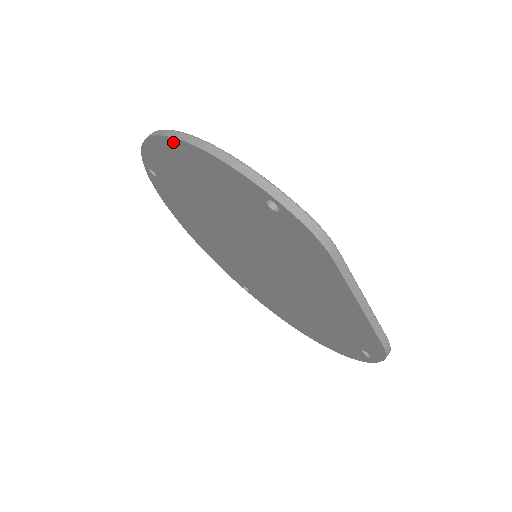
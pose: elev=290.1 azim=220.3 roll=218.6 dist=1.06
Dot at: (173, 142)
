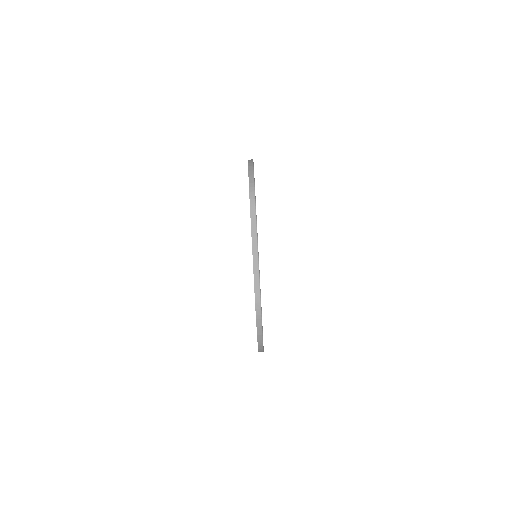
Dot at: occluded
